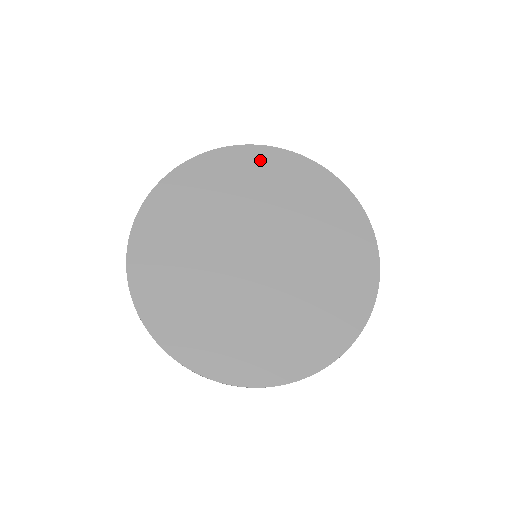
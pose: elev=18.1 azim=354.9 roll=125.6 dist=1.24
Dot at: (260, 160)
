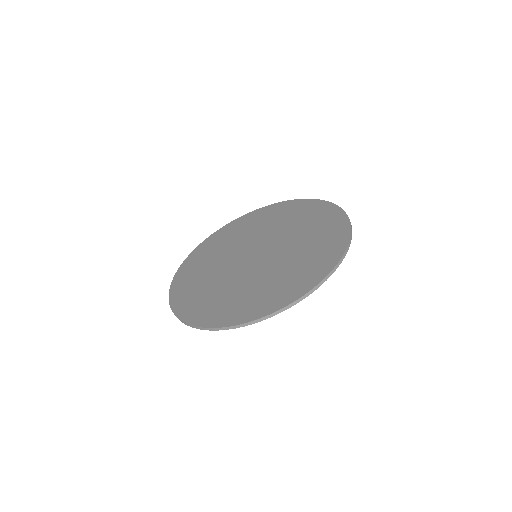
Dot at: (264, 212)
